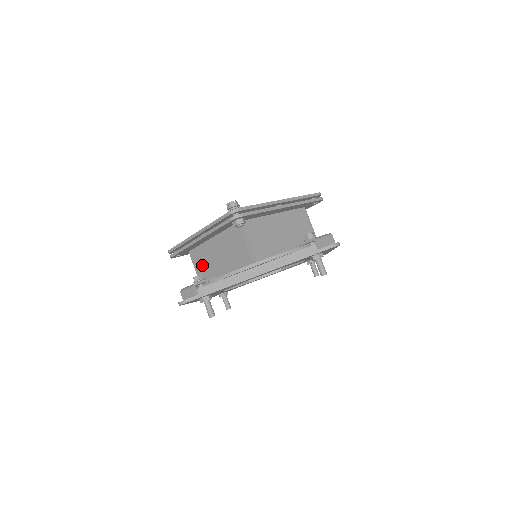
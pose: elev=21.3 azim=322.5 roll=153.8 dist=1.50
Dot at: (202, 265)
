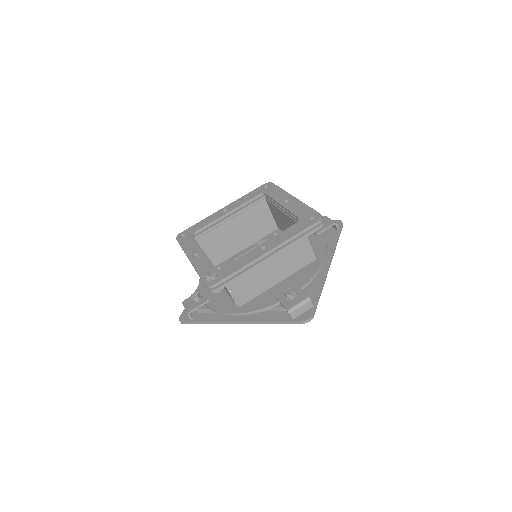
Dot at: occluded
